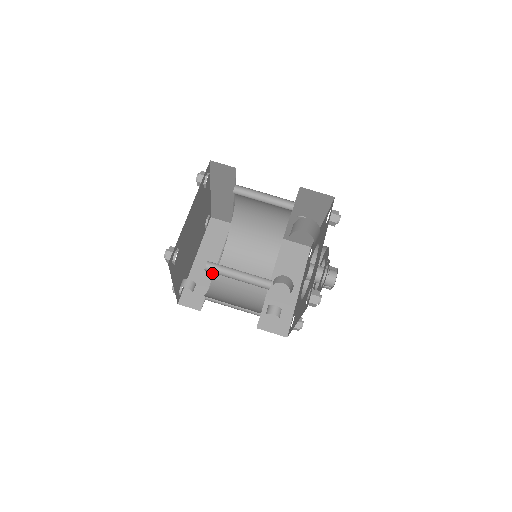
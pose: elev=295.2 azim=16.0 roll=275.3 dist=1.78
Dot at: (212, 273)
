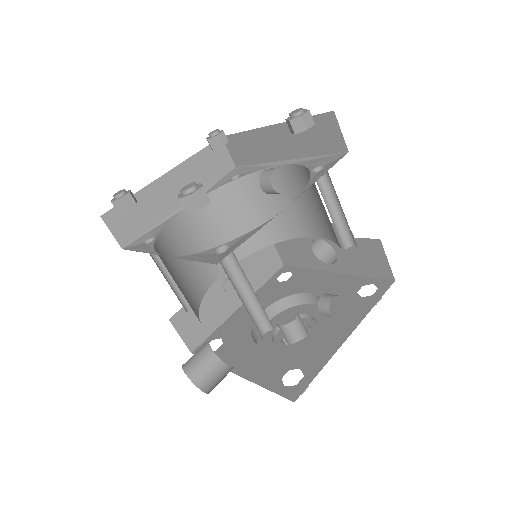
Dot at: occluded
